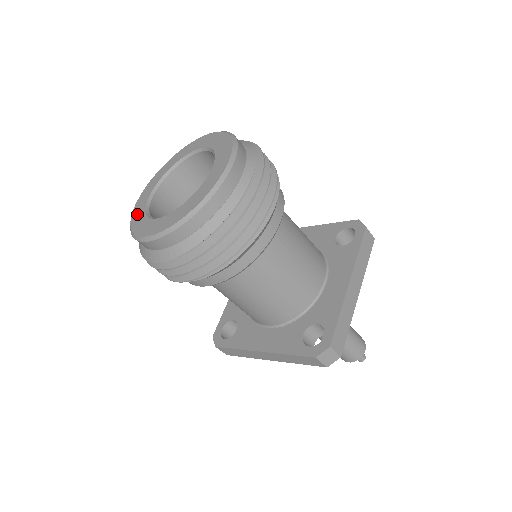
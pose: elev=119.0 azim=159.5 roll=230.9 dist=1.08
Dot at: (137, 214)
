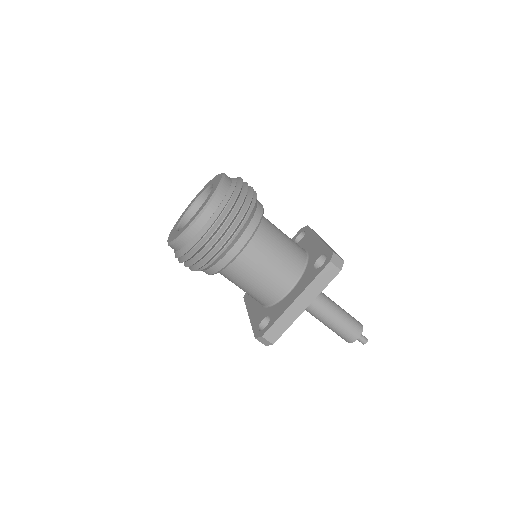
Dot at: (181, 216)
